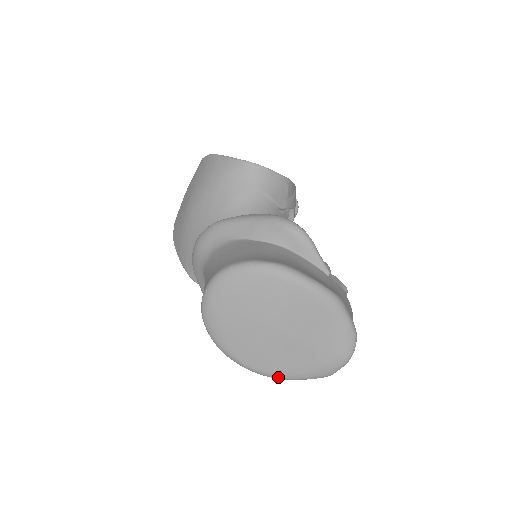
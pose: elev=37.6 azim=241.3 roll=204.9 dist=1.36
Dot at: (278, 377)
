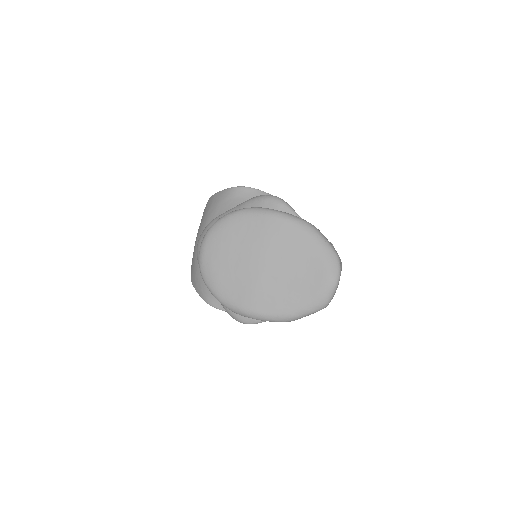
Dot at: (278, 317)
